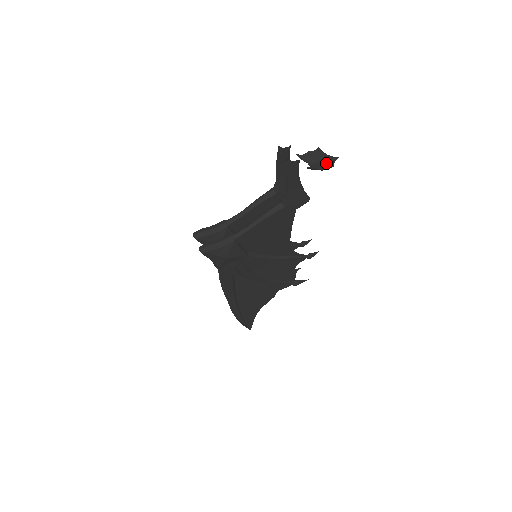
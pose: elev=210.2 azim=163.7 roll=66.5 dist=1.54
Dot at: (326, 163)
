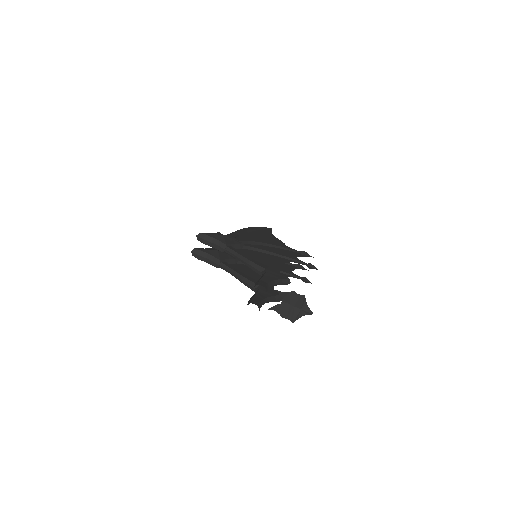
Dot at: (294, 313)
